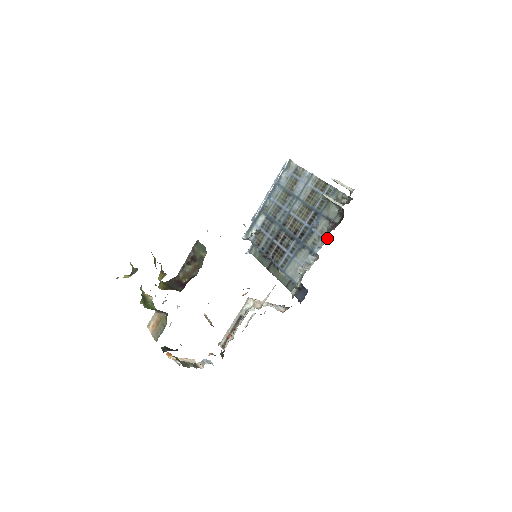
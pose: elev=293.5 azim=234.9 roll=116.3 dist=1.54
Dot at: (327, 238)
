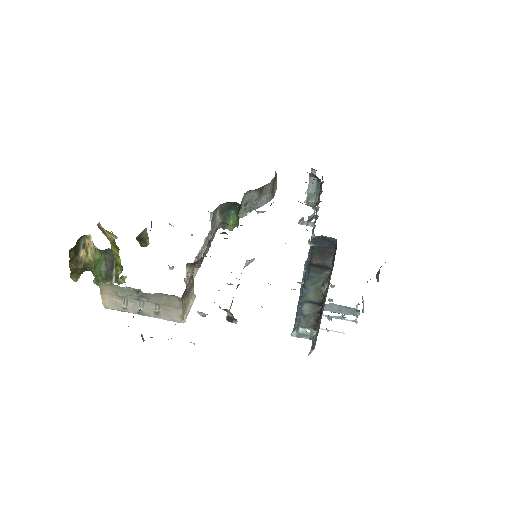
Dot at: (319, 200)
